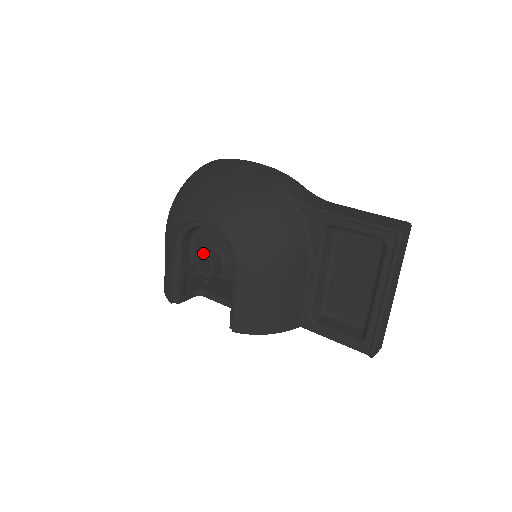
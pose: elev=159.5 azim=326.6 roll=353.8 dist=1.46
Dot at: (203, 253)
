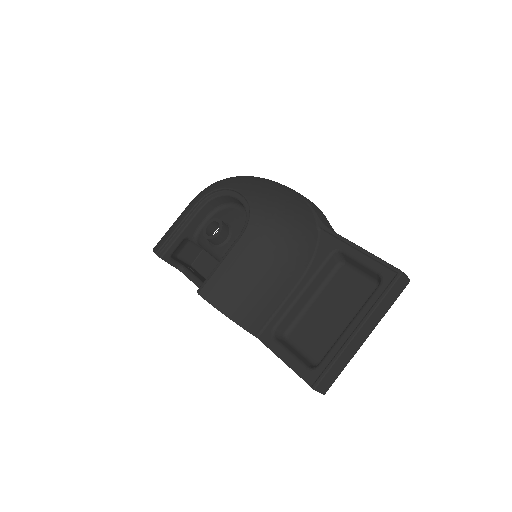
Dot at: occluded
